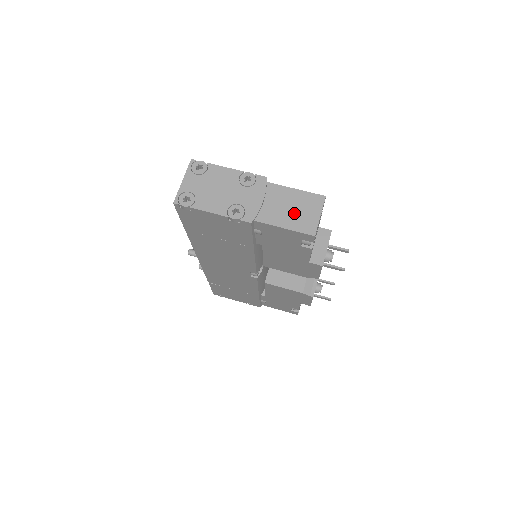
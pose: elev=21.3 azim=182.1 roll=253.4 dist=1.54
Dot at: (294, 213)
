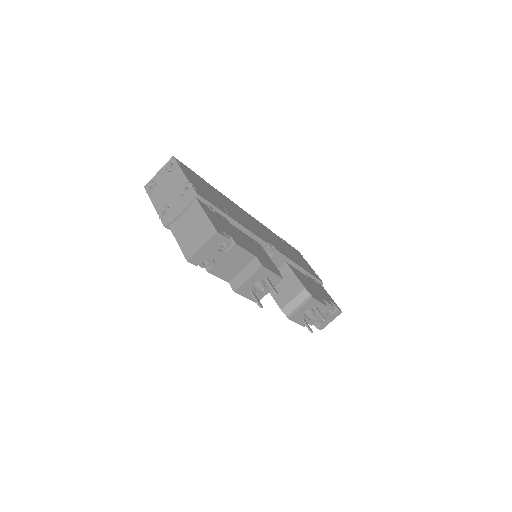
Dot at: (191, 234)
